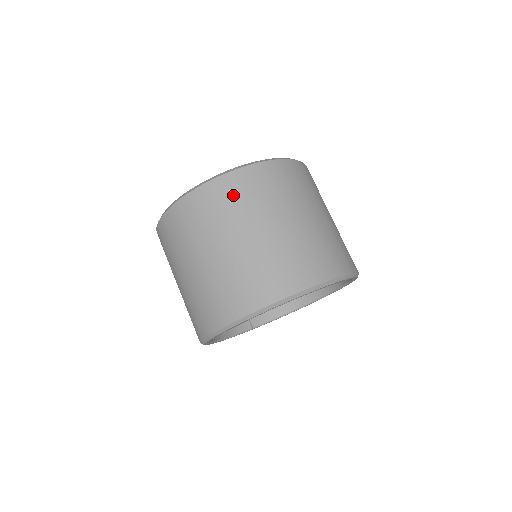
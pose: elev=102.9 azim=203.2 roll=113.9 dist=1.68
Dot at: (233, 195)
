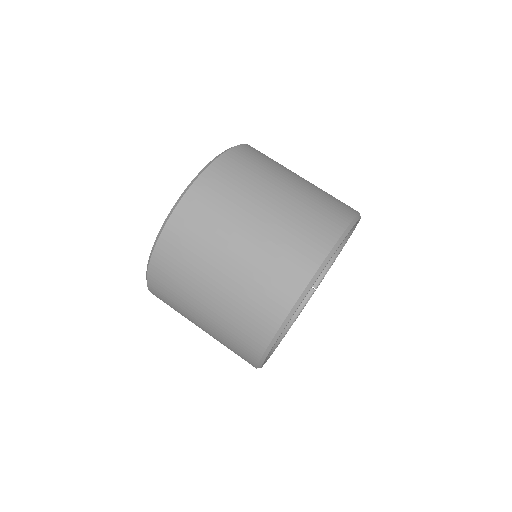
Dot at: (172, 268)
